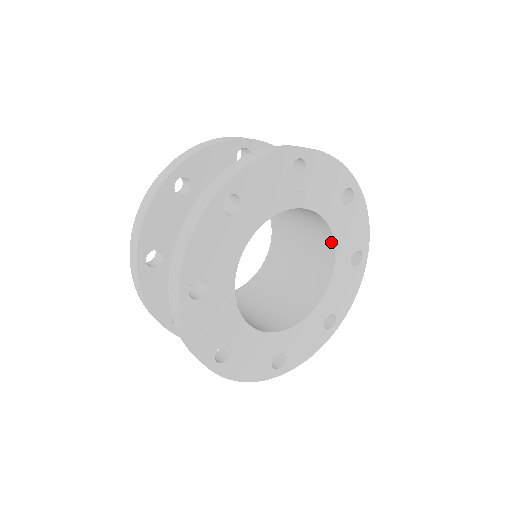
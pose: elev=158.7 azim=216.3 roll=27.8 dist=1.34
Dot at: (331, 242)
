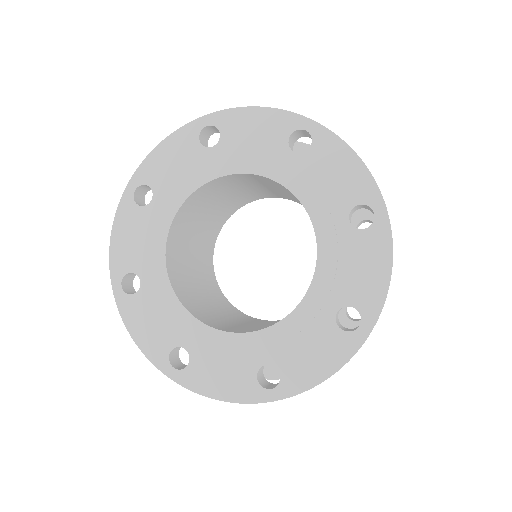
Dot at: occluded
